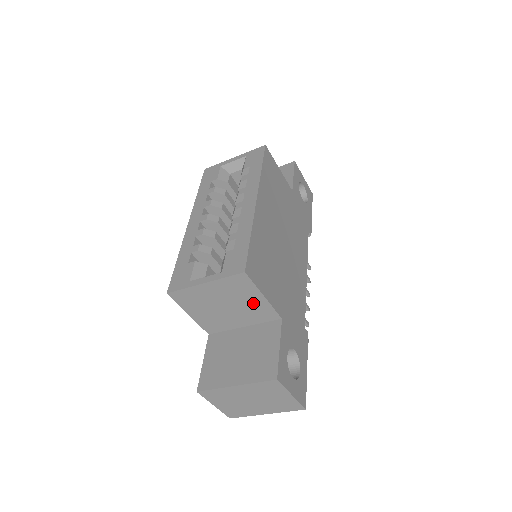
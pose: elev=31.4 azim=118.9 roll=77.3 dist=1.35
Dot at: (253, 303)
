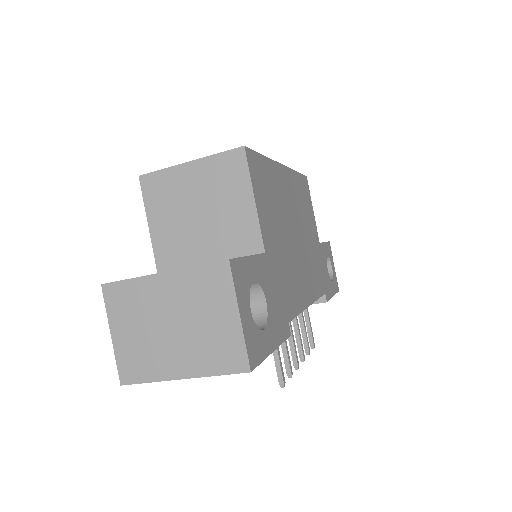
Dot at: (236, 211)
